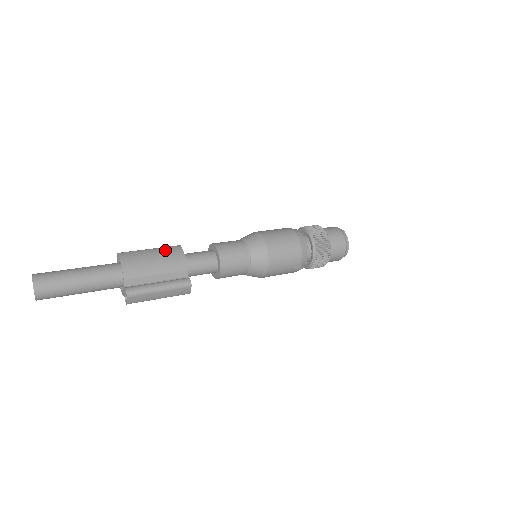
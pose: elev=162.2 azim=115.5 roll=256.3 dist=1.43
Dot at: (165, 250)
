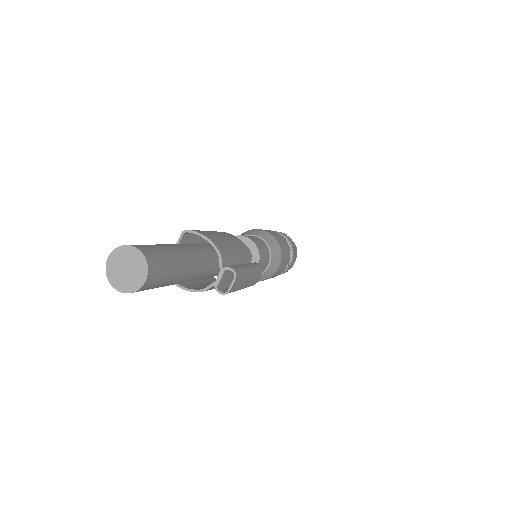
Dot at: (219, 232)
